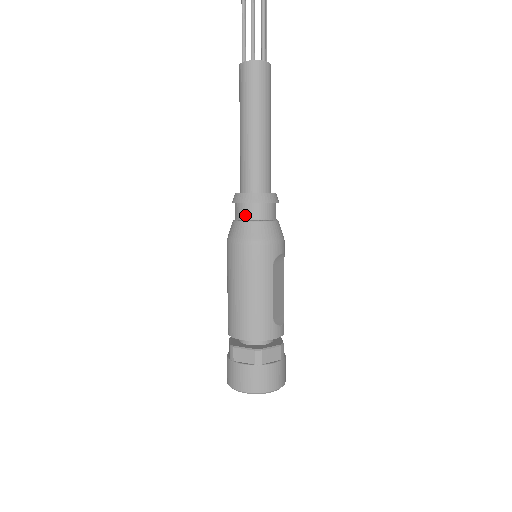
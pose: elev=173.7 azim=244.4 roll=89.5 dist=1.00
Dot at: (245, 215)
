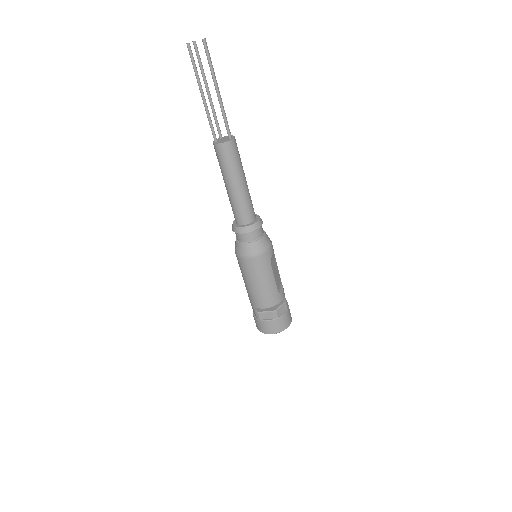
Dot at: (245, 240)
